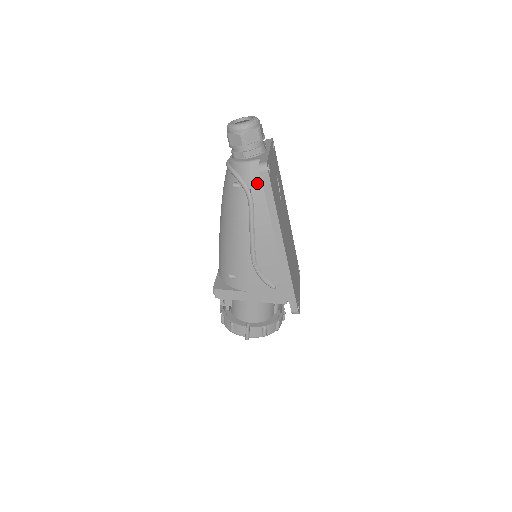
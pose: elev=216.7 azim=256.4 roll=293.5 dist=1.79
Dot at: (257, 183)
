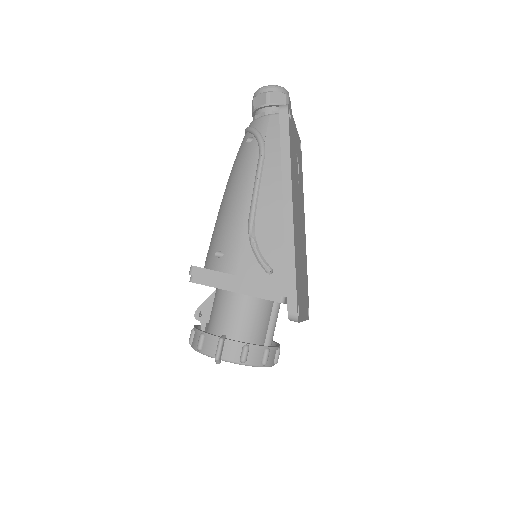
Dot at: (274, 134)
